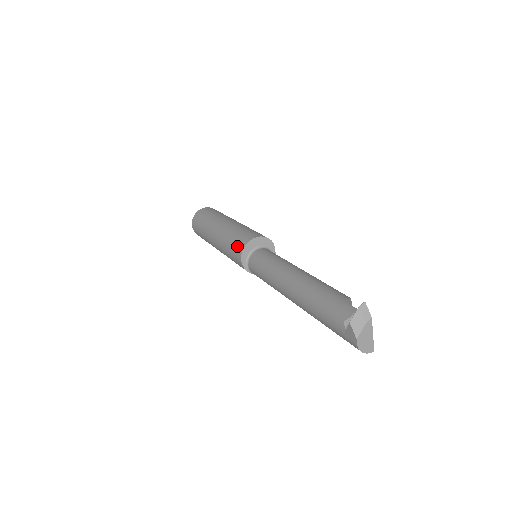
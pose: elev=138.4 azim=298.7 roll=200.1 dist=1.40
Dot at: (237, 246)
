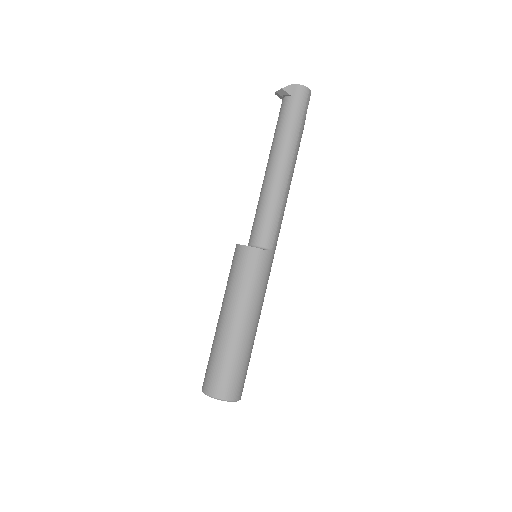
Dot at: (236, 257)
